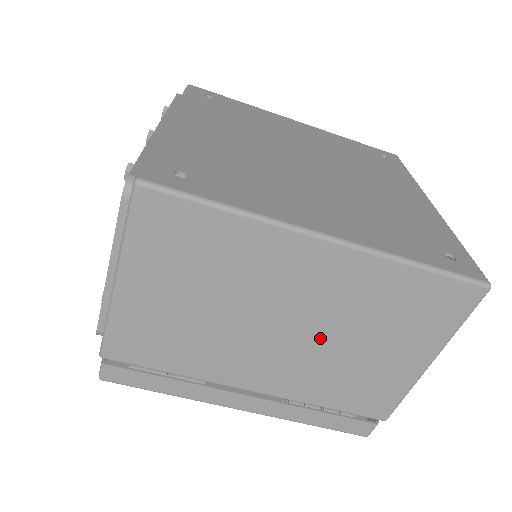
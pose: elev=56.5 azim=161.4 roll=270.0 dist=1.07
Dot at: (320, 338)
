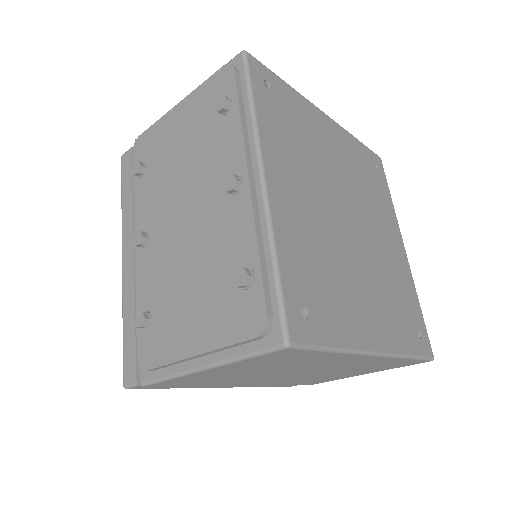
Dot at: (318, 374)
